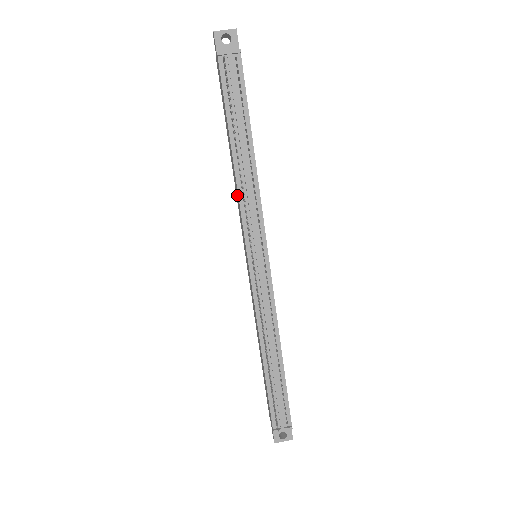
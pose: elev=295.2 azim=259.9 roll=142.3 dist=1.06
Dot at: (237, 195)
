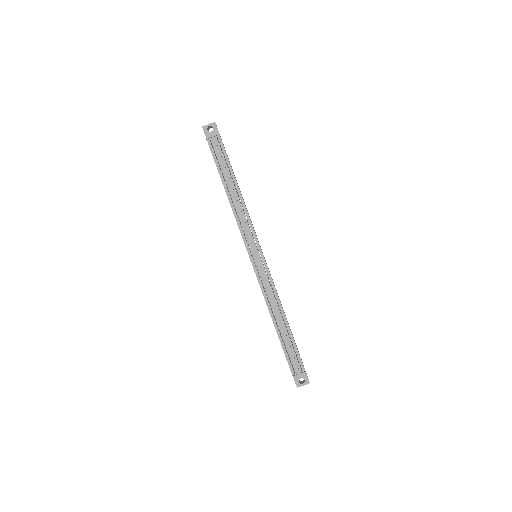
Dot at: occluded
